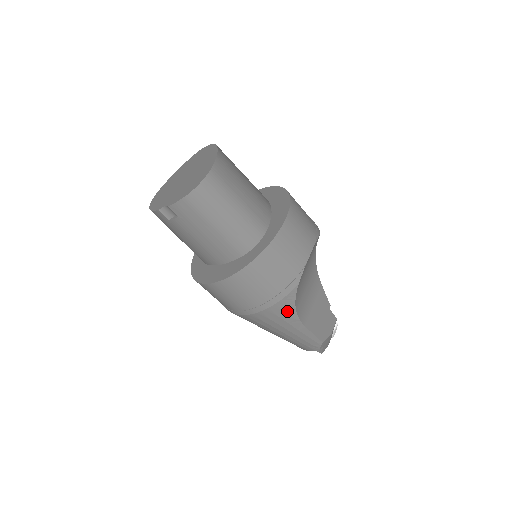
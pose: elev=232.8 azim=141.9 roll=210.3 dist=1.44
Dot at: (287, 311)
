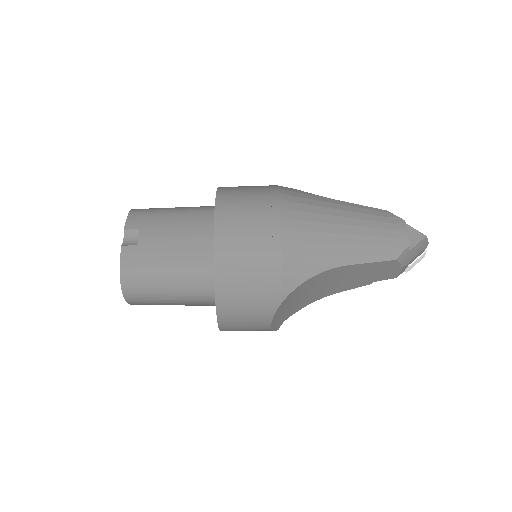
Dot at: (300, 193)
